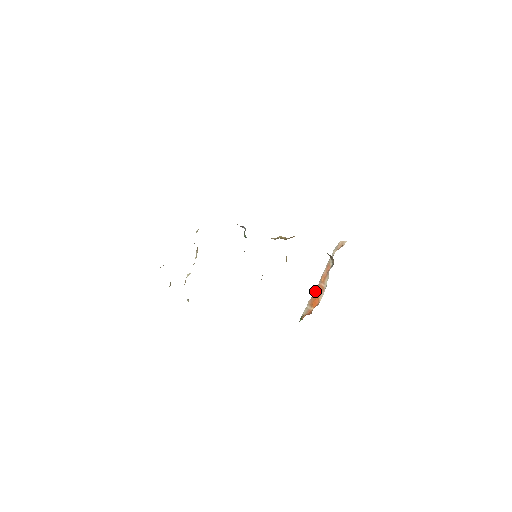
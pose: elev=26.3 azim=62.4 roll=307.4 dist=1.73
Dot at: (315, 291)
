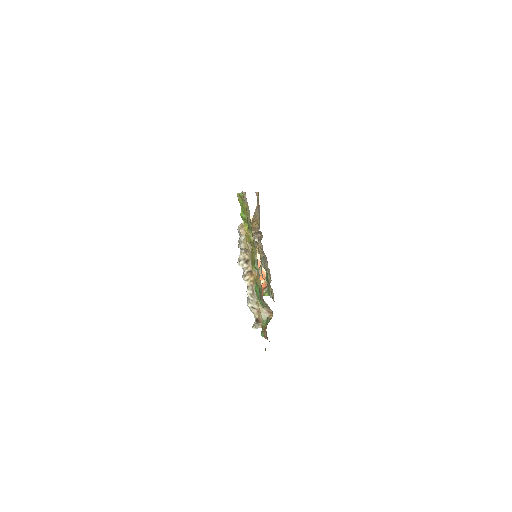
Dot at: occluded
